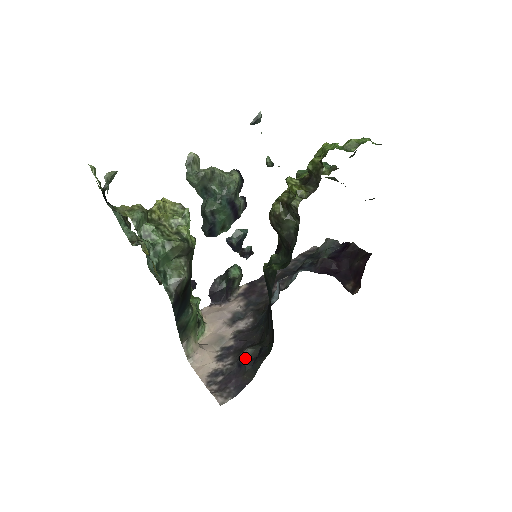
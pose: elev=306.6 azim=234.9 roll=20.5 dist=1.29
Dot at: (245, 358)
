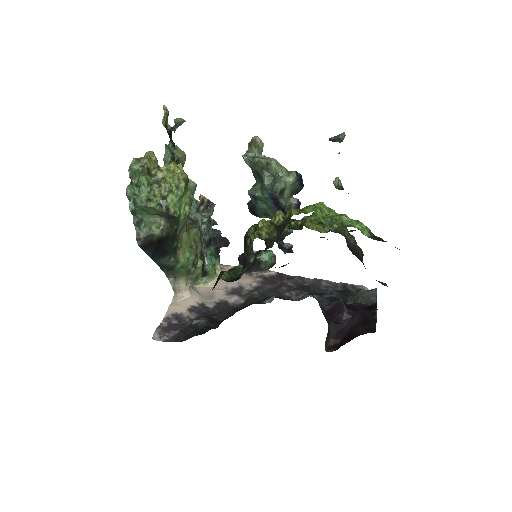
Dot at: (195, 323)
